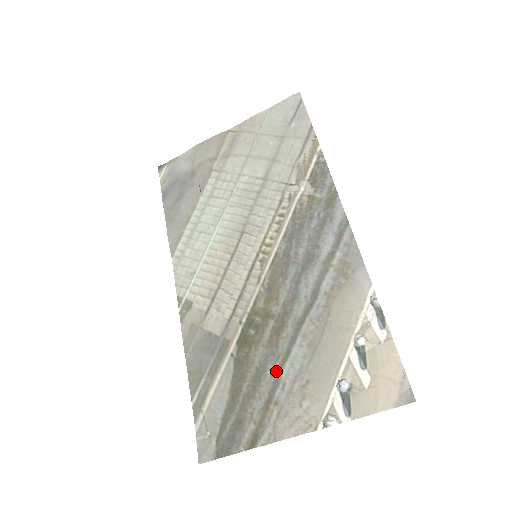
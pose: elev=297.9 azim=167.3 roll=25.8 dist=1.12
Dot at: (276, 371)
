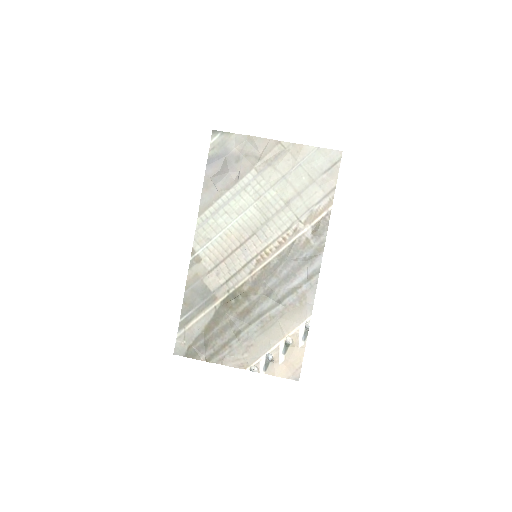
Dot at: (238, 331)
